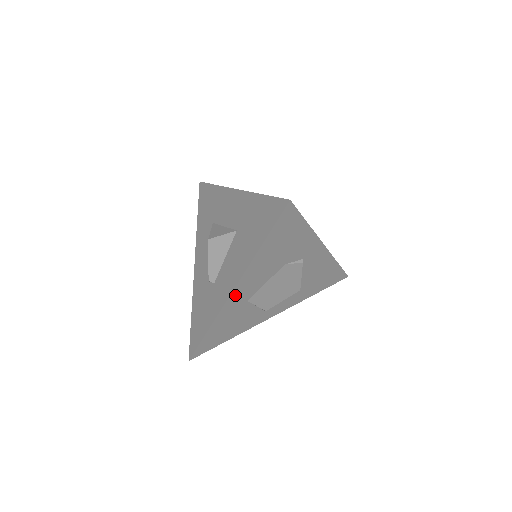
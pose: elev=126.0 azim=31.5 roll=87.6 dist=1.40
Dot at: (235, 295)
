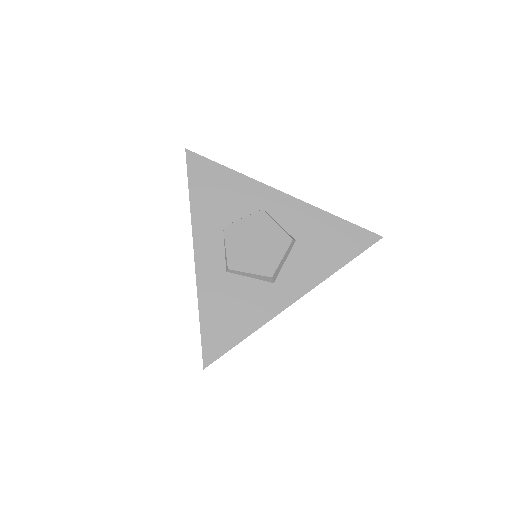
Dot at: occluded
